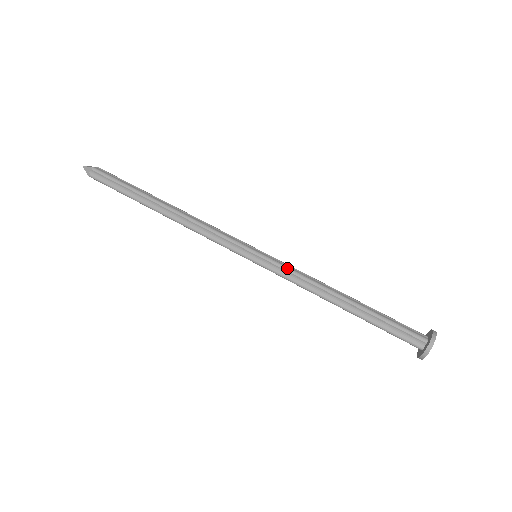
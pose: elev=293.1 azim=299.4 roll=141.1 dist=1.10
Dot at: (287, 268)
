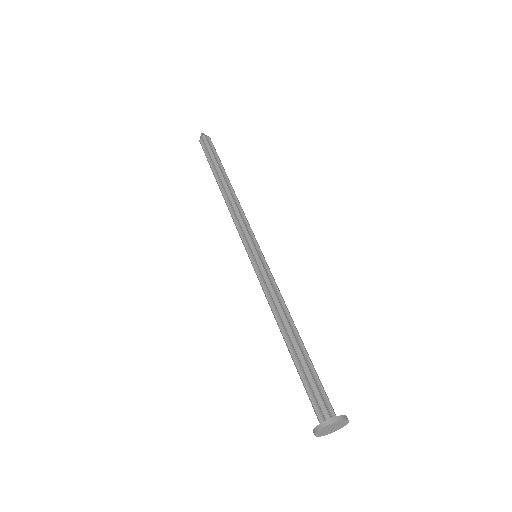
Dot at: (266, 278)
